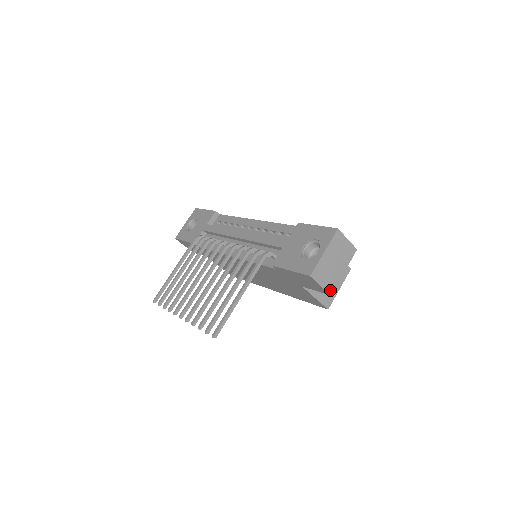
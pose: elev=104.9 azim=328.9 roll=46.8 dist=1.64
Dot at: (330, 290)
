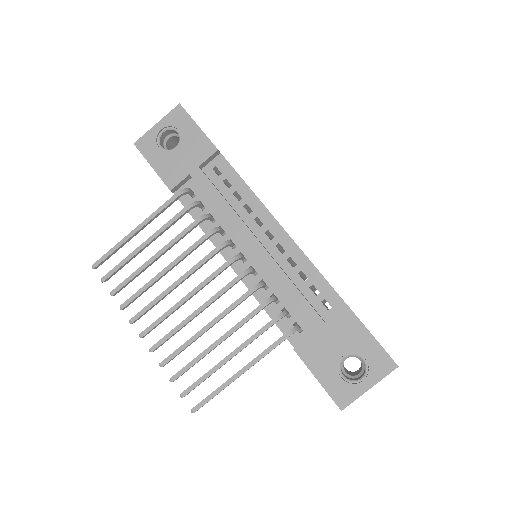
Dot at: occluded
